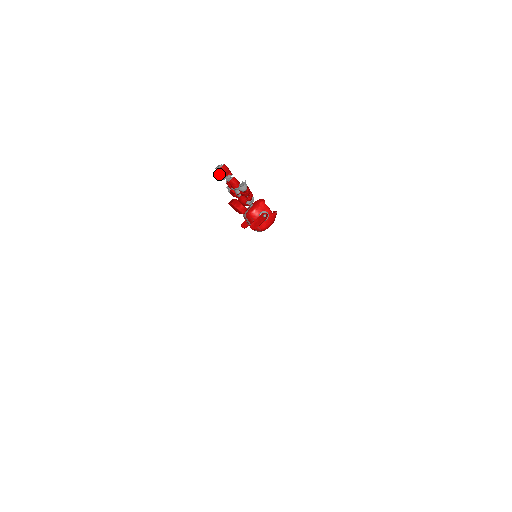
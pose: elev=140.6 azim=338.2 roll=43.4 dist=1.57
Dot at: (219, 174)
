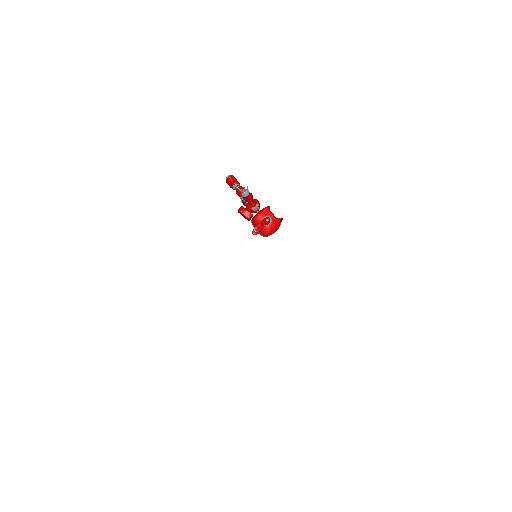
Dot at: occluded
